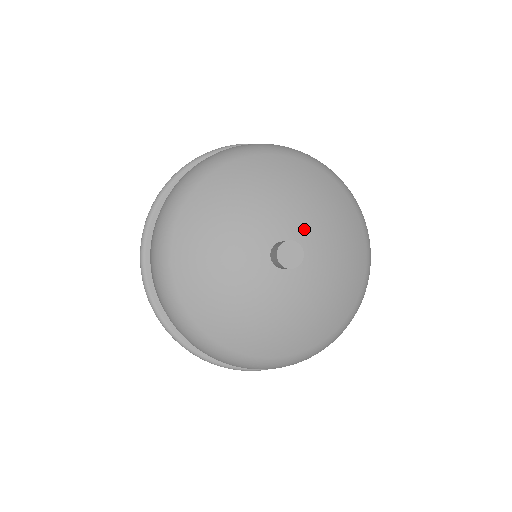
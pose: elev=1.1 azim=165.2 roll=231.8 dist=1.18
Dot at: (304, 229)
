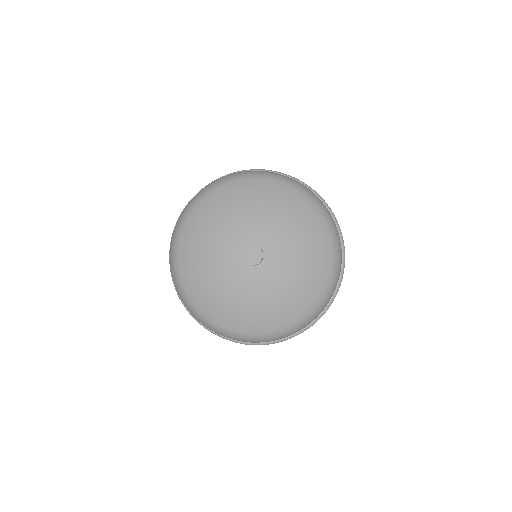
Dot at: (277, 244)
